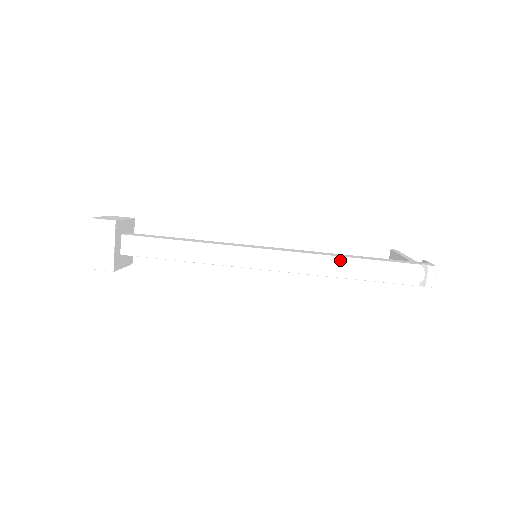
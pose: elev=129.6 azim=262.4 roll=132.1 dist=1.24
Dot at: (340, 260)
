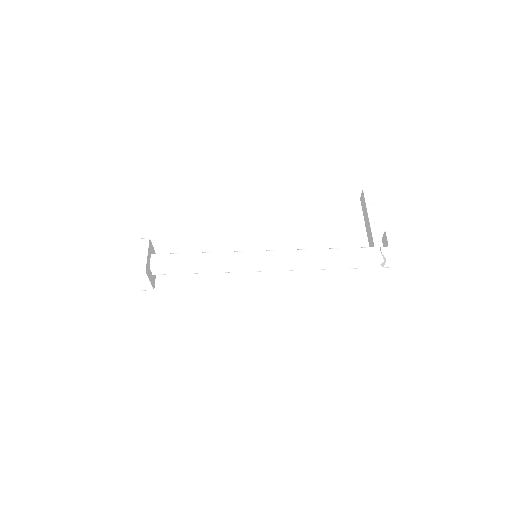
Dot at: (321, 263)
